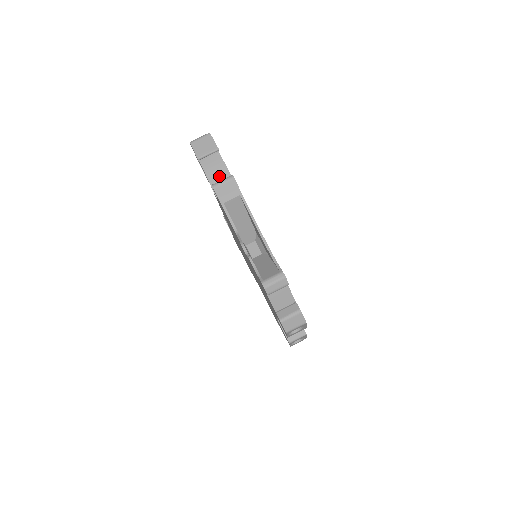
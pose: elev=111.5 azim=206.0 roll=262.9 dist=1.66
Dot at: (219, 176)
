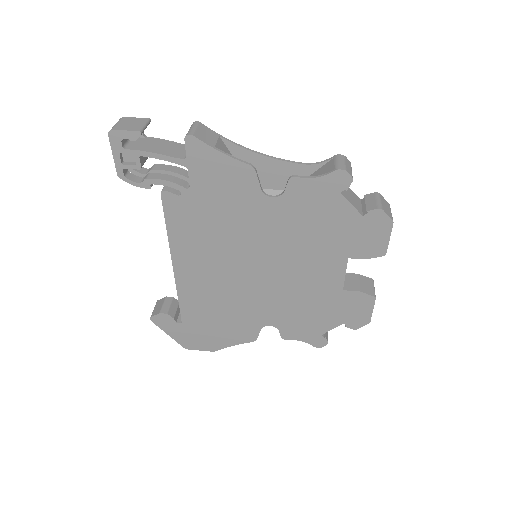
Dot at: (172, 149)
